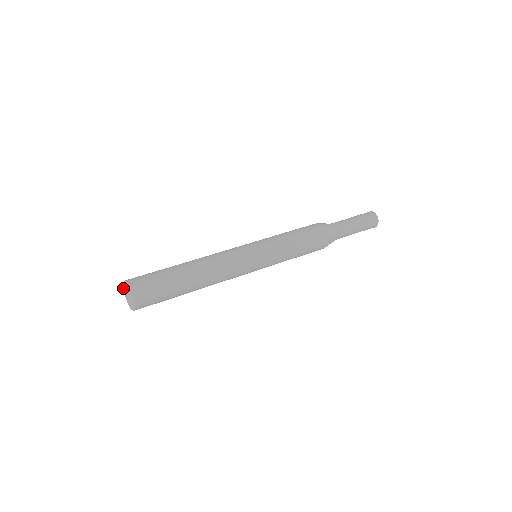
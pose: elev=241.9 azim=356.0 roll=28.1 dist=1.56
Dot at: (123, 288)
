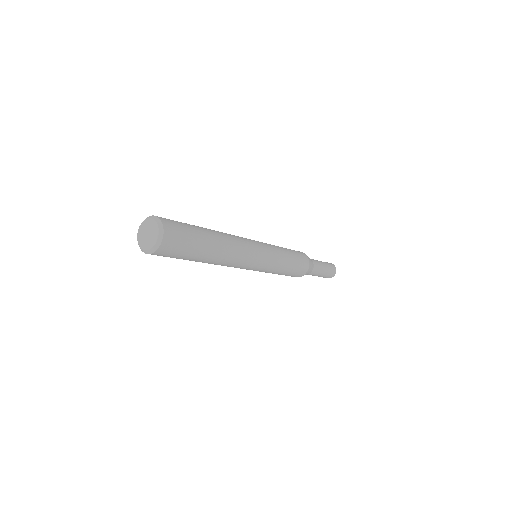
Dot at: (138, 237)
